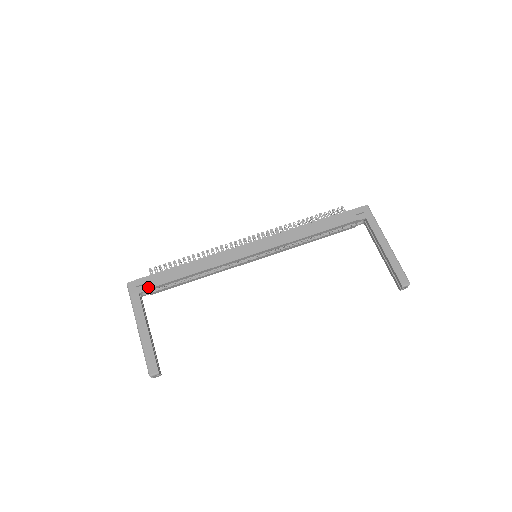
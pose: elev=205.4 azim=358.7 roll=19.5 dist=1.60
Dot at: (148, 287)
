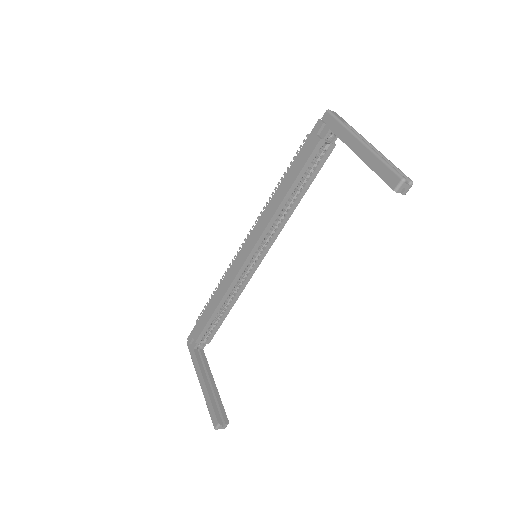
Dot at: (195, 340)
